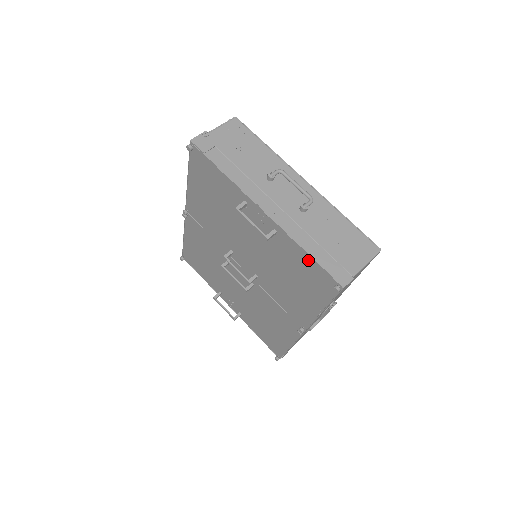
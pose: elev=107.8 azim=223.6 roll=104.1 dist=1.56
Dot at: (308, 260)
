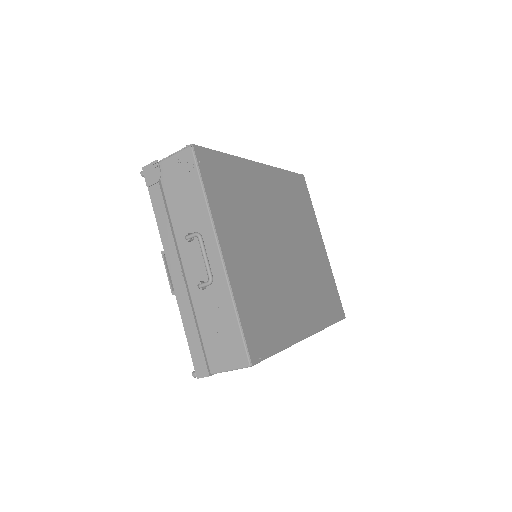
Dot at: occluded
